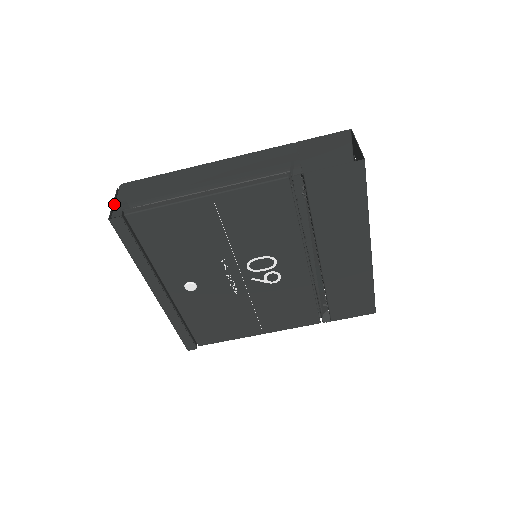
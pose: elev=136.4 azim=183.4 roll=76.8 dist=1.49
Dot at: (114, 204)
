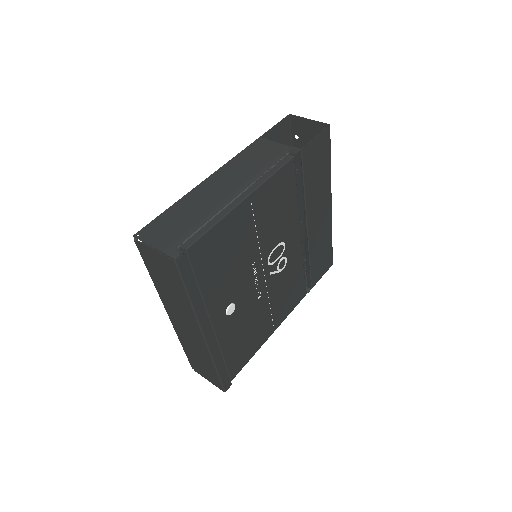
Dot at: (155, 251)
